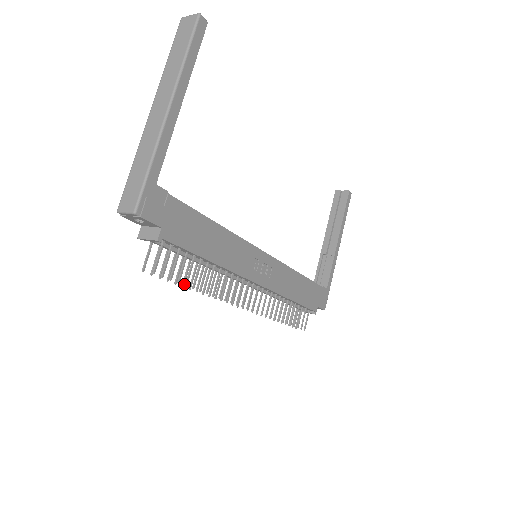
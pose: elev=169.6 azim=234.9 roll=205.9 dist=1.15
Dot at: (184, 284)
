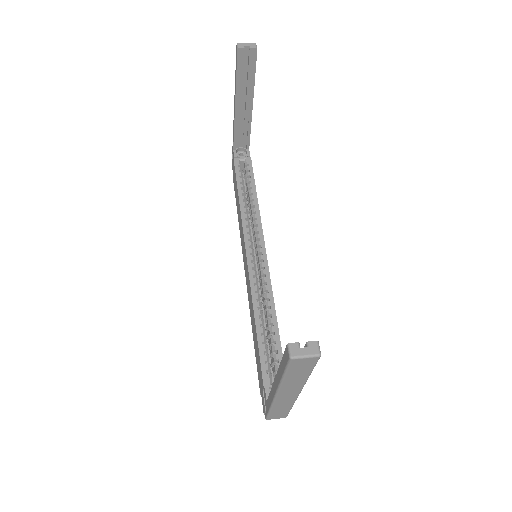
Dot at: occluded
